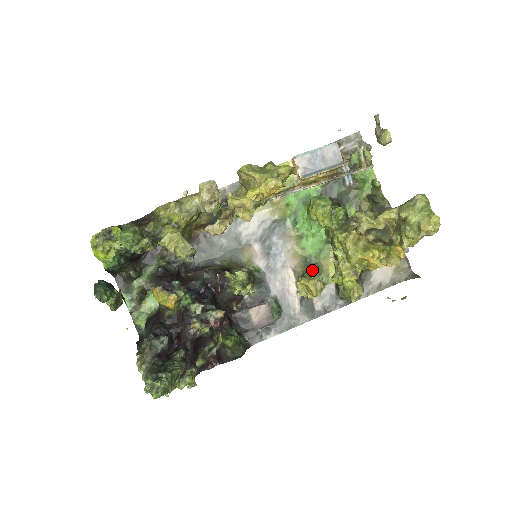
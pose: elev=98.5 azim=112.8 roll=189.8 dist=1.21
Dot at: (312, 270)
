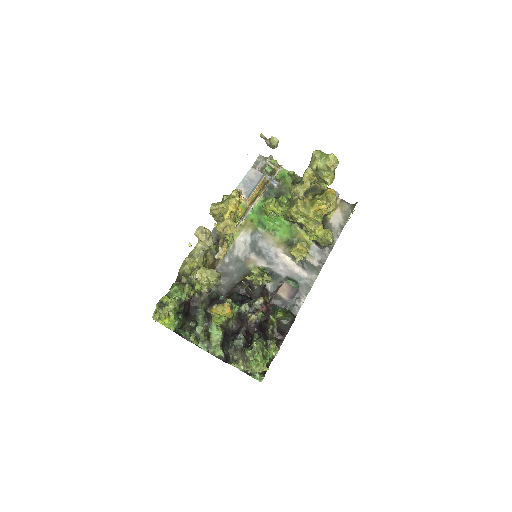
Dot at: (293, 239)
